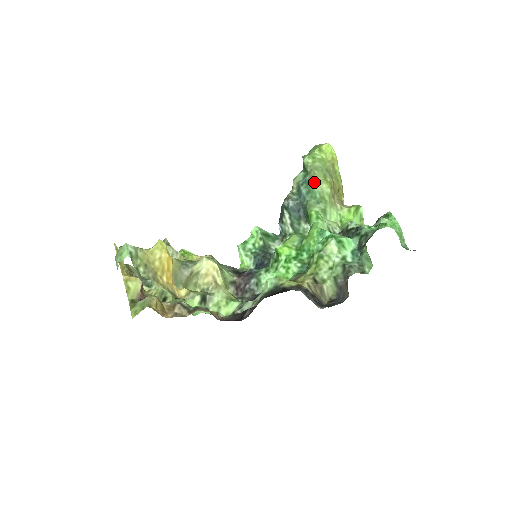
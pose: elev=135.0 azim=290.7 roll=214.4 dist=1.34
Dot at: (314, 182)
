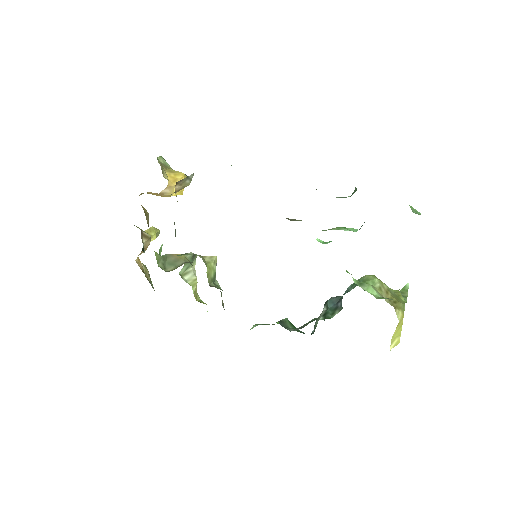
Dot at: (362, 277)
